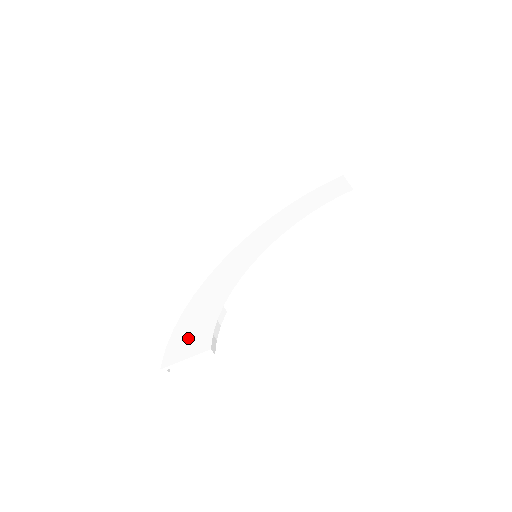
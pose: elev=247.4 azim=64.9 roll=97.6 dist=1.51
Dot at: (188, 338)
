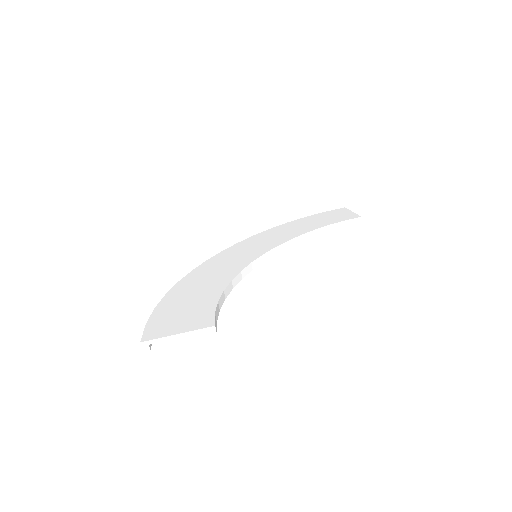
Dot at: (179, 315)
